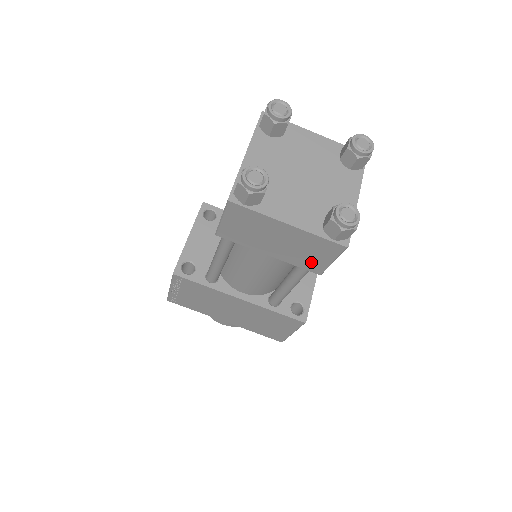
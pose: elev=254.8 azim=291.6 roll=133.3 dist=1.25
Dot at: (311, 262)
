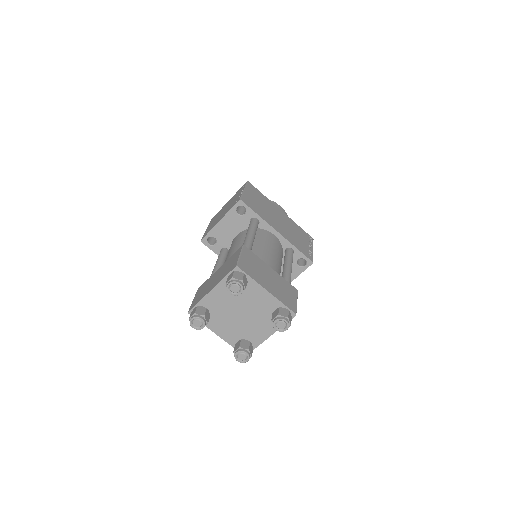
Dot at: occluded
